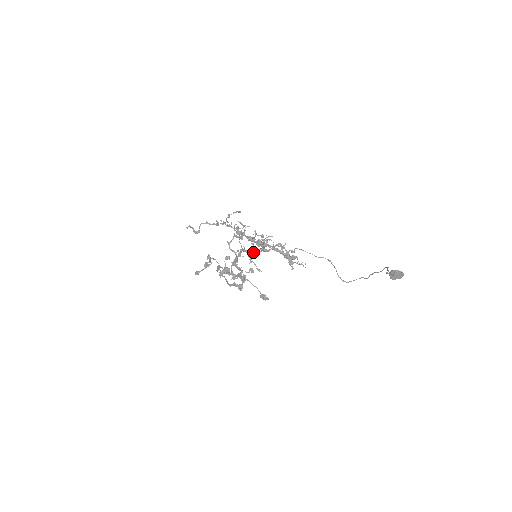
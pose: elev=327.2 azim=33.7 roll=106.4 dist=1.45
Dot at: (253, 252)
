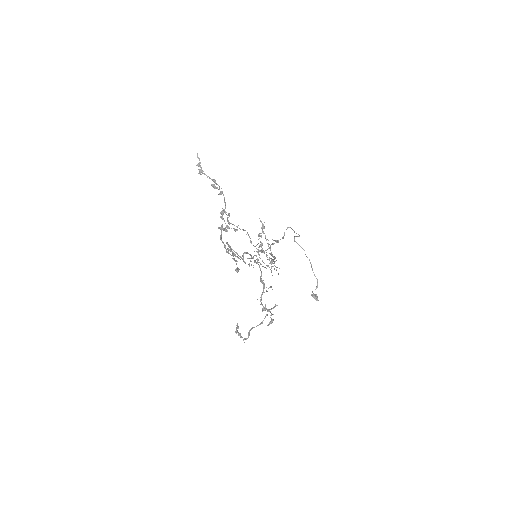
Dot at: occluded
